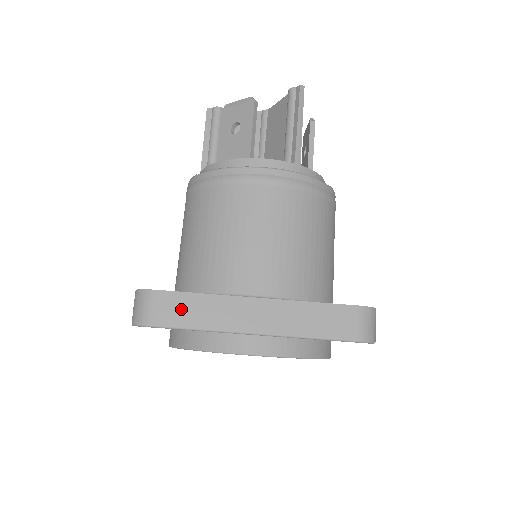
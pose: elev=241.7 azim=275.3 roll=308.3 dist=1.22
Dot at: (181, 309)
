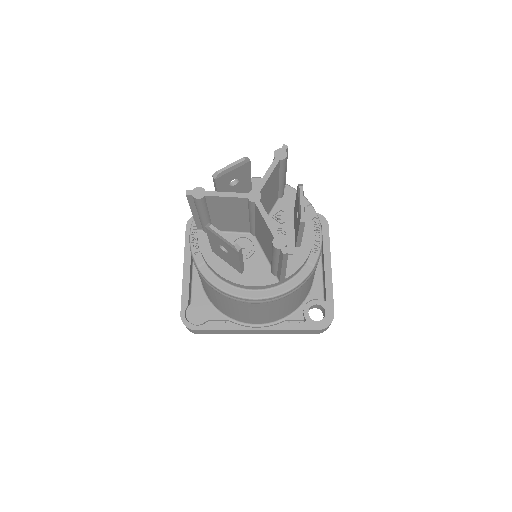
Dot at: (212, 332)
